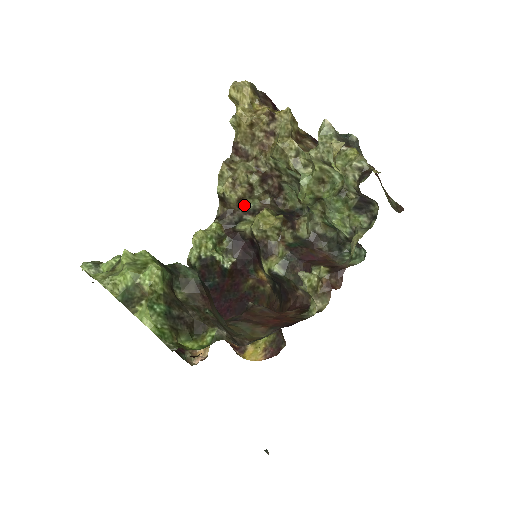
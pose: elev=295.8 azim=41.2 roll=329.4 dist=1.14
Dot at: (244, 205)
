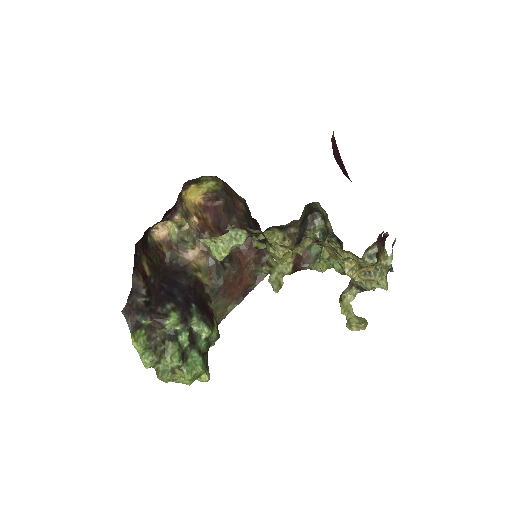
Dot at: occluded
